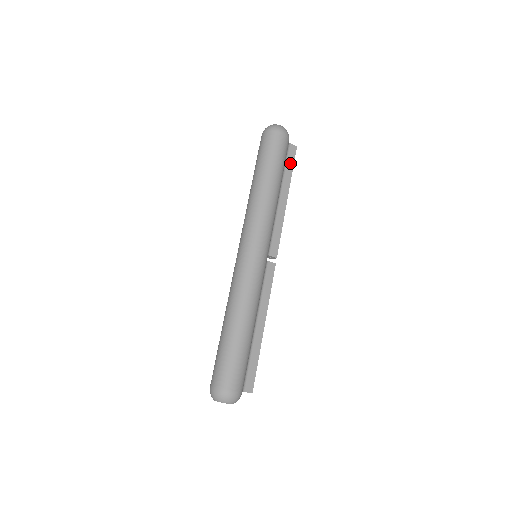
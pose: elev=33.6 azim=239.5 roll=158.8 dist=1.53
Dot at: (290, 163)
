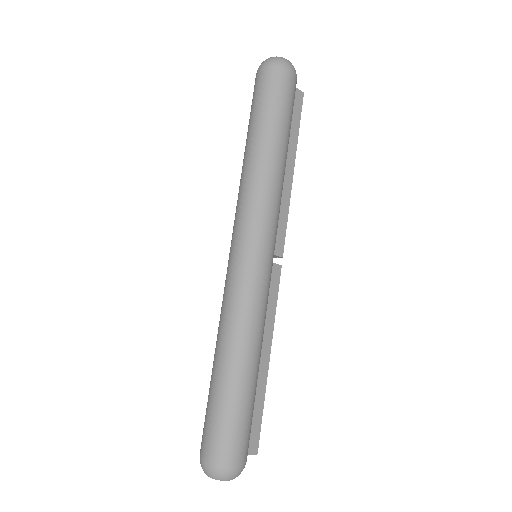
Dot at: (296, 117)
